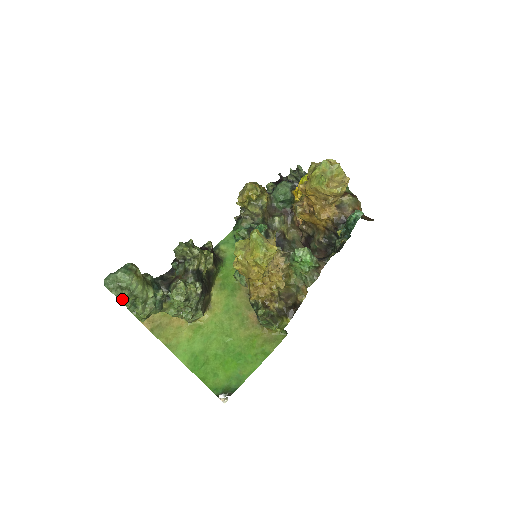
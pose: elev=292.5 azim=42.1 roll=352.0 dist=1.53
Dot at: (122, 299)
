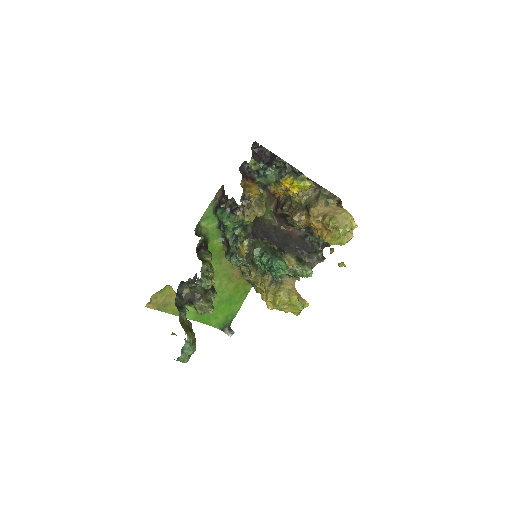
Dot at: occluded
